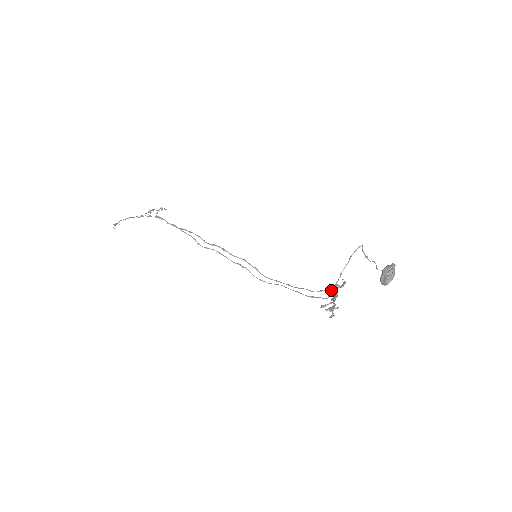
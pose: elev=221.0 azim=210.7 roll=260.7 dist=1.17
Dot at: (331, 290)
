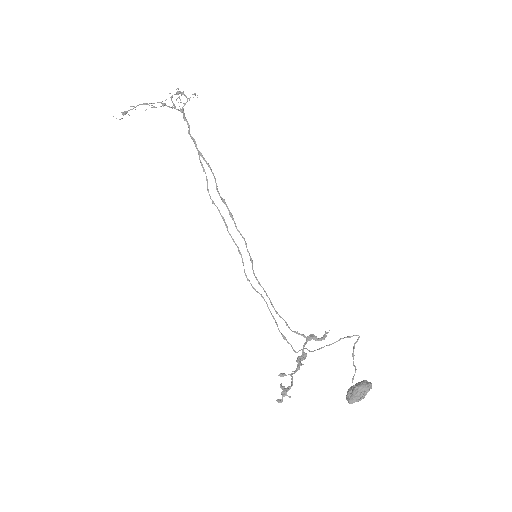
Dot at: occluded
